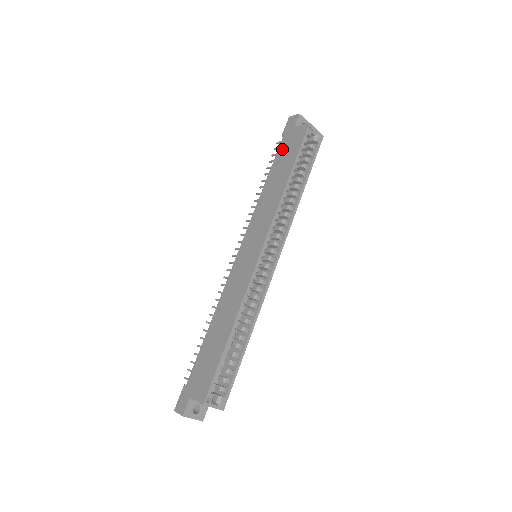
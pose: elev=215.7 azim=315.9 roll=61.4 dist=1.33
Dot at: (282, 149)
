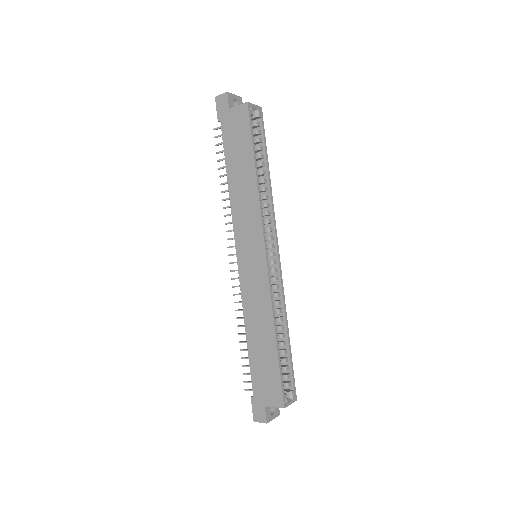
Dot at: (228, 138)
